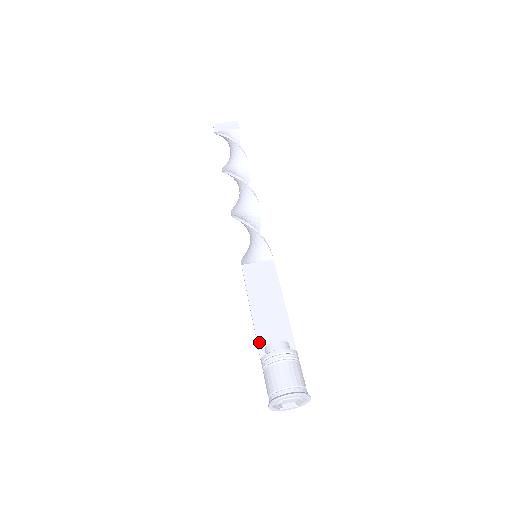
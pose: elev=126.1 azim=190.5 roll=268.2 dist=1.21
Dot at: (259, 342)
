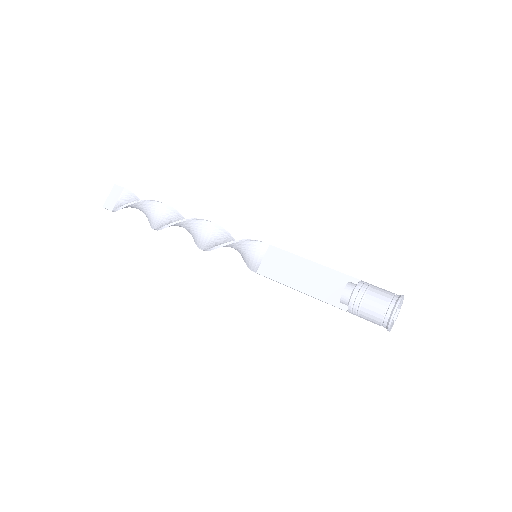
Dot at: (332, 303)
